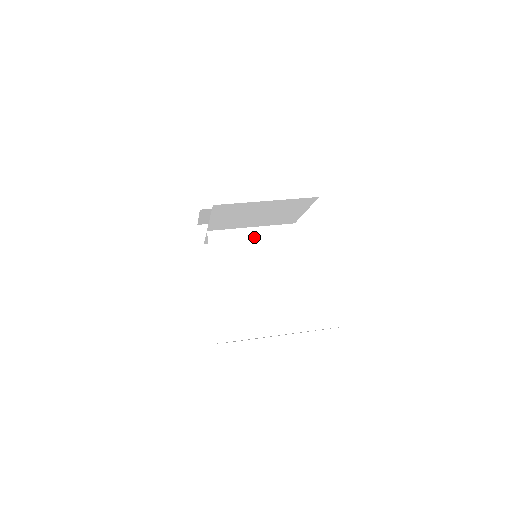
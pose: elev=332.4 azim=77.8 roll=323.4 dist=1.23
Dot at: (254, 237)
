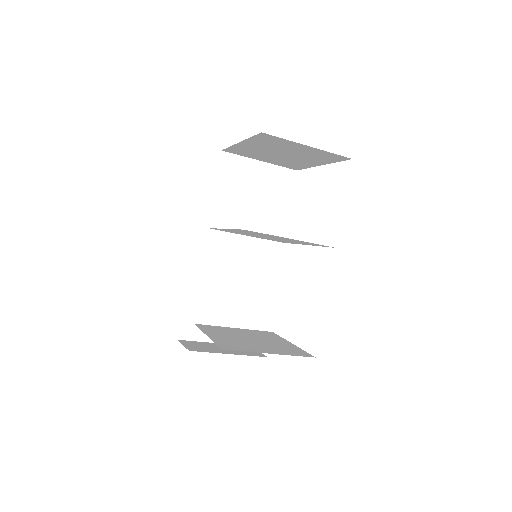
Dot at: occluded
